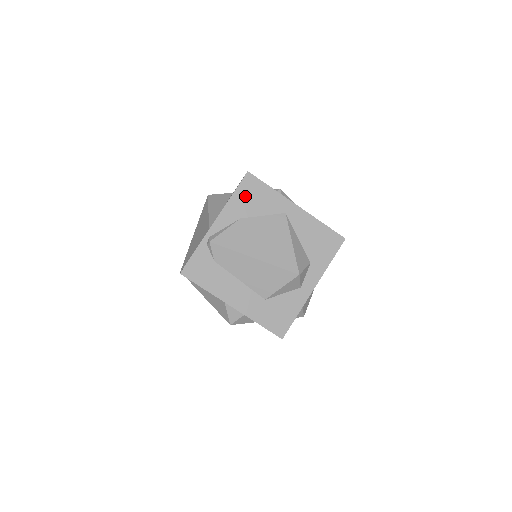
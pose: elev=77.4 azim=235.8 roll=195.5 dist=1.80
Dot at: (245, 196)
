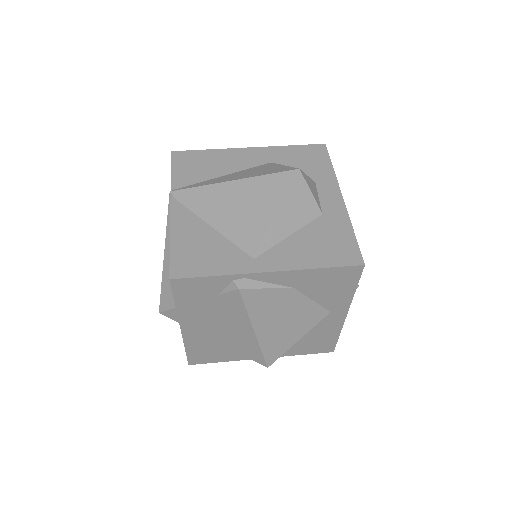
Dot at: (328, 278)
